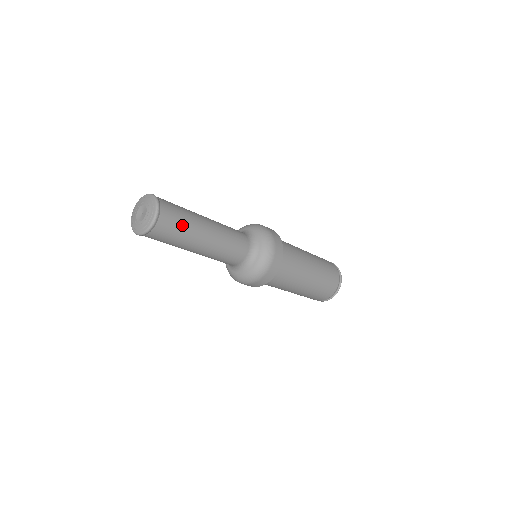
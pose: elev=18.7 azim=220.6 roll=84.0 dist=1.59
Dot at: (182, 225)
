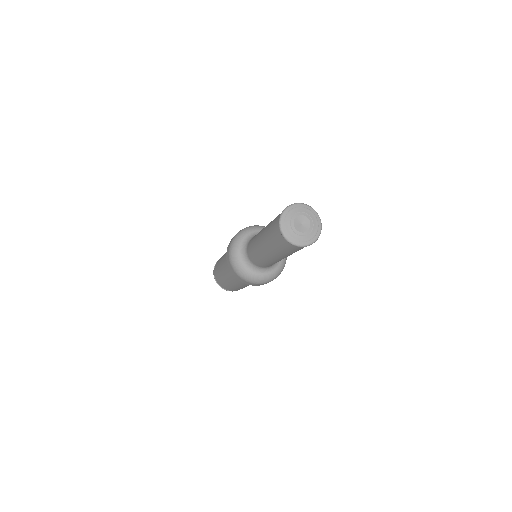
Dot at: occluded
